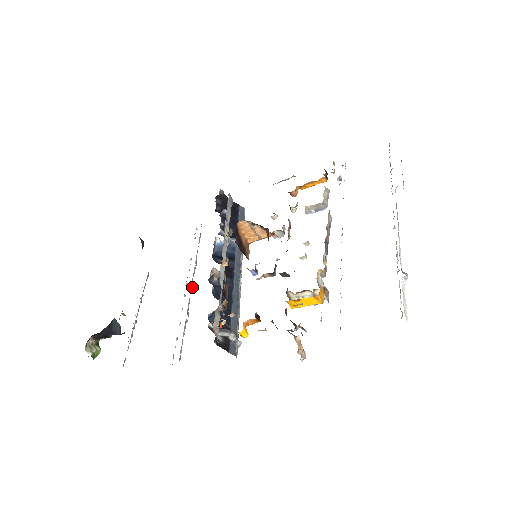
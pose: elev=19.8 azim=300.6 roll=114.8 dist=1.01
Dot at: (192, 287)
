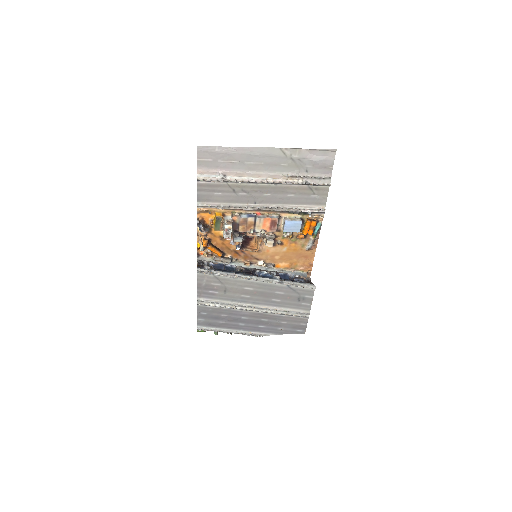
Dot at: (253, 308)
